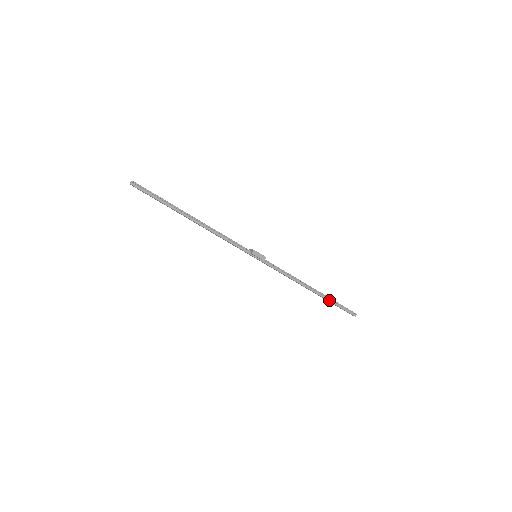
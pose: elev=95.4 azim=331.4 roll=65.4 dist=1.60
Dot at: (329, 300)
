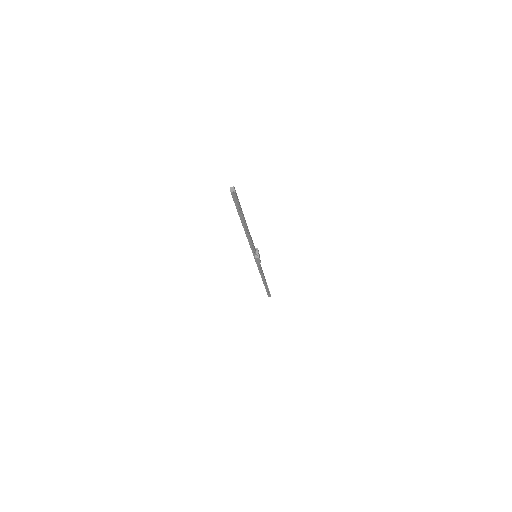
Dot at: (266, 288)
